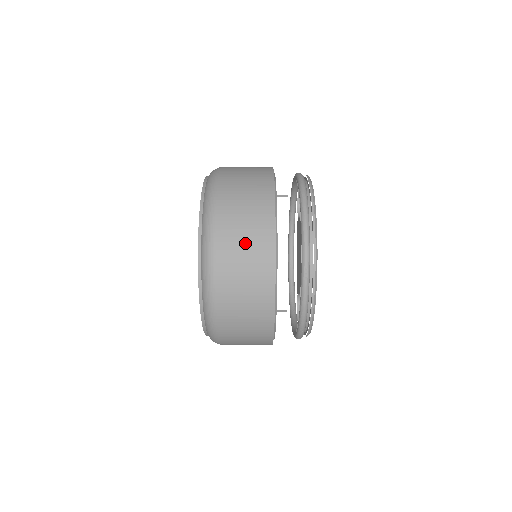
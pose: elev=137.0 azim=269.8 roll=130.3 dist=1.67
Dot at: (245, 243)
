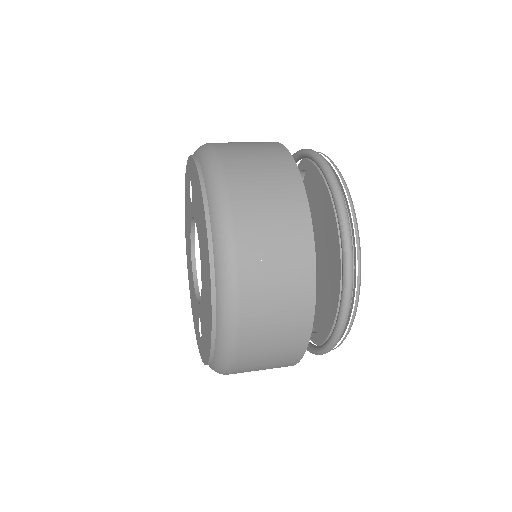
Dot at: (275, 239)
